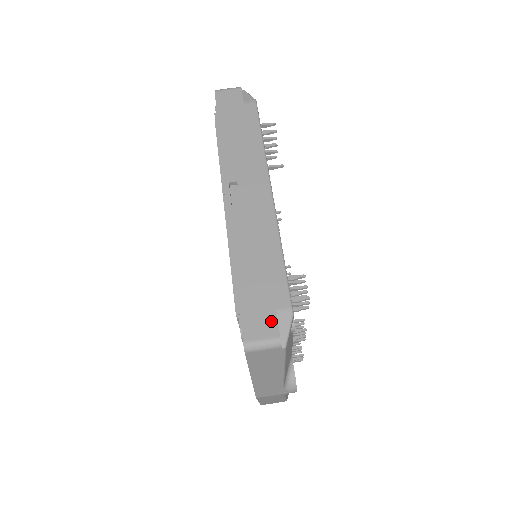
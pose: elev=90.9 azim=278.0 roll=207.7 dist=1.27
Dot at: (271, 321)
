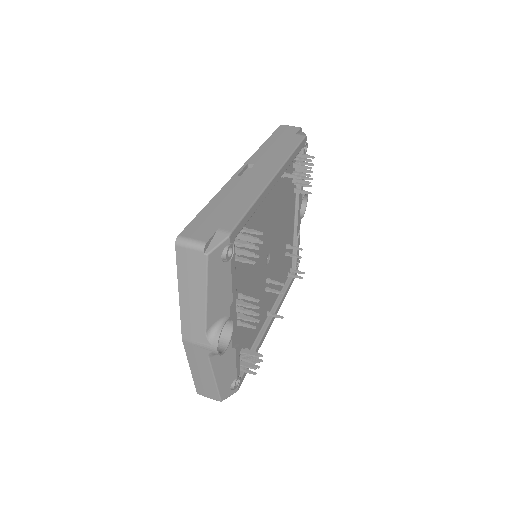
Dot at: (208, 233)
